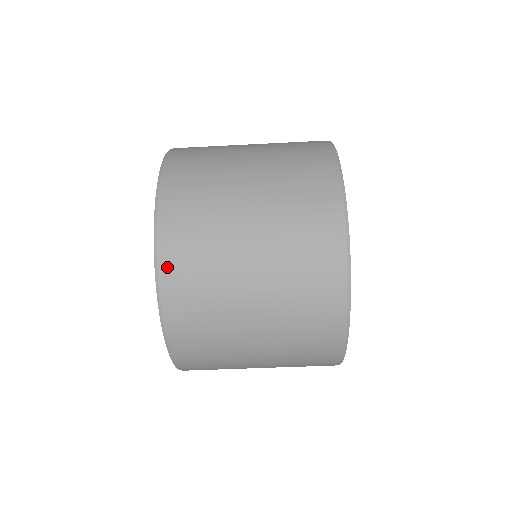
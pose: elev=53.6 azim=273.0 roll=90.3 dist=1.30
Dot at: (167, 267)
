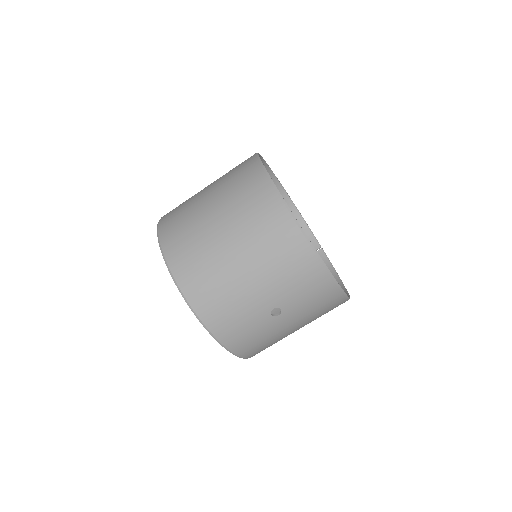
Dot at: (163, 225)
